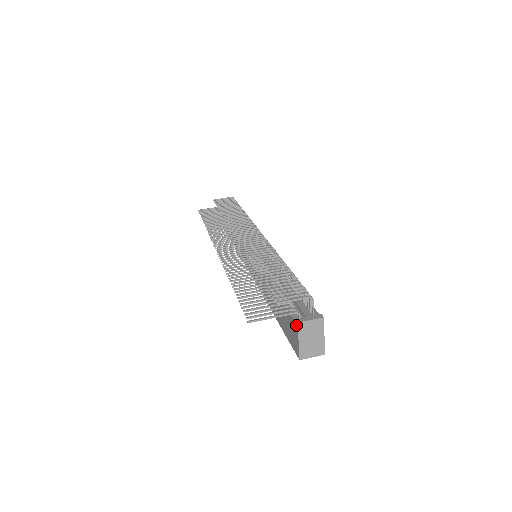
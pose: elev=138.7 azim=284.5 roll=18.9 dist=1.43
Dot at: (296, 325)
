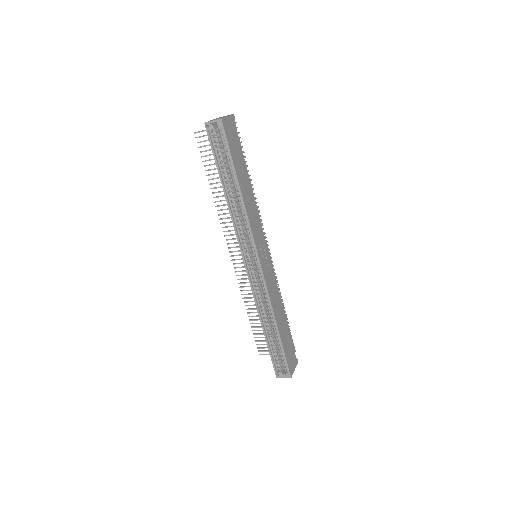
Dot at: occluded
